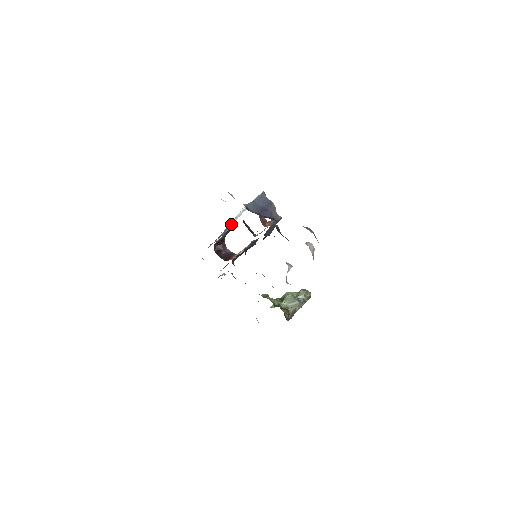
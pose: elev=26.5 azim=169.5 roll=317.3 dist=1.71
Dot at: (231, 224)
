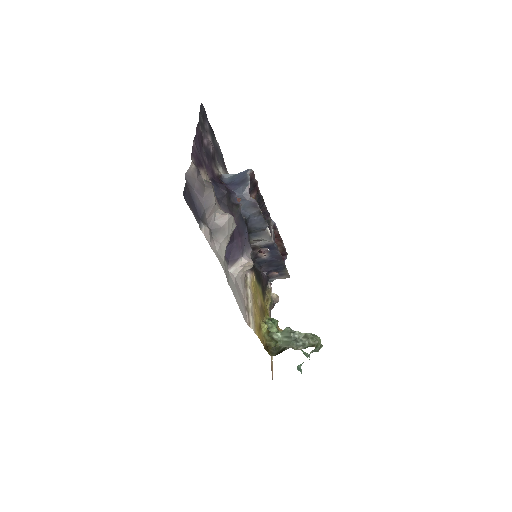
Dot at: occluded
